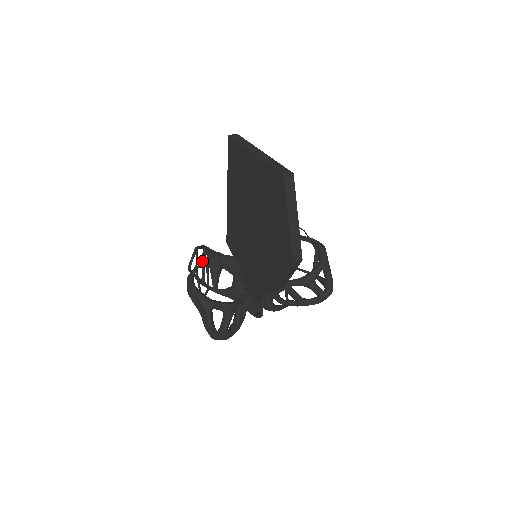
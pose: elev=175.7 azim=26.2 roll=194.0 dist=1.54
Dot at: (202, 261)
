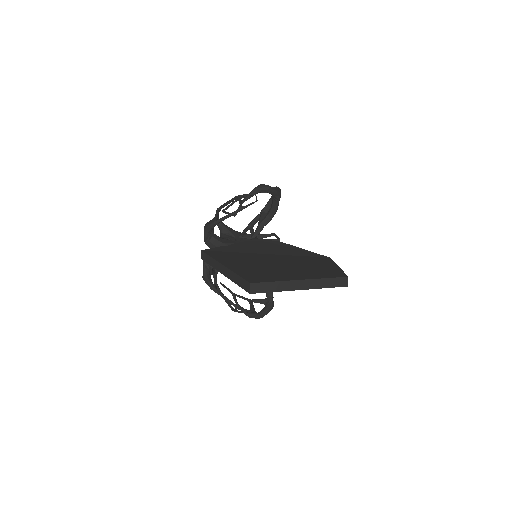
Dot at: occluded
